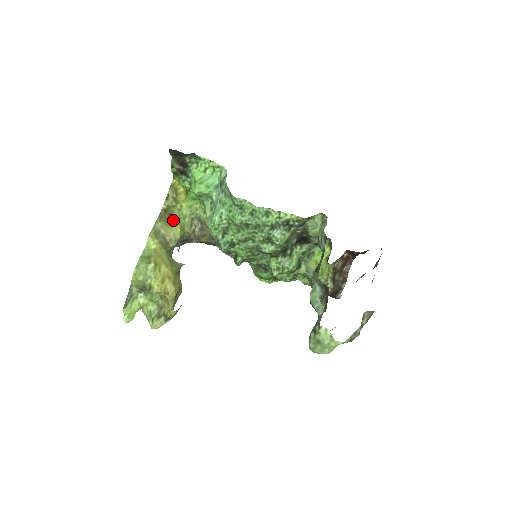
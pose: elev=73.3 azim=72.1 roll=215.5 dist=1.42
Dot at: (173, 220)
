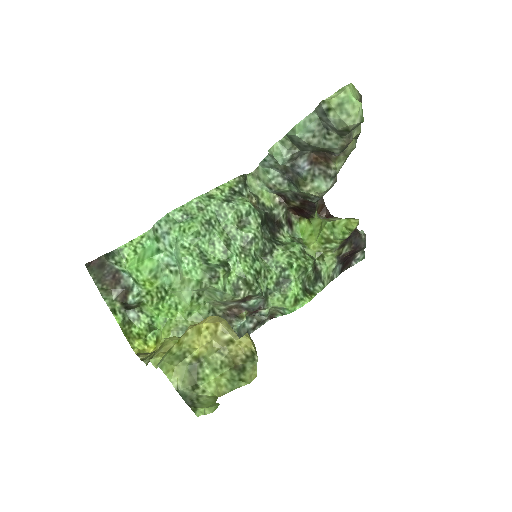
Dot at: occluded
